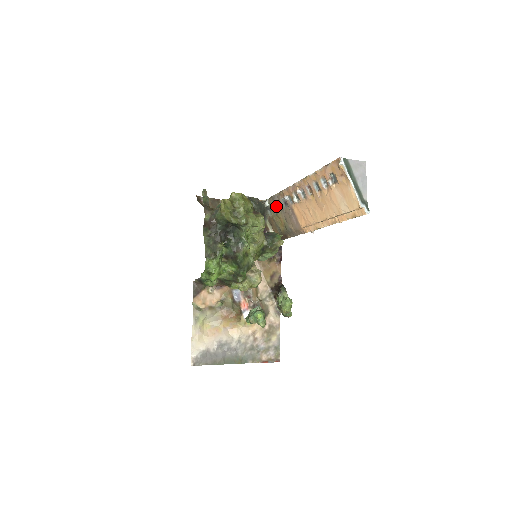
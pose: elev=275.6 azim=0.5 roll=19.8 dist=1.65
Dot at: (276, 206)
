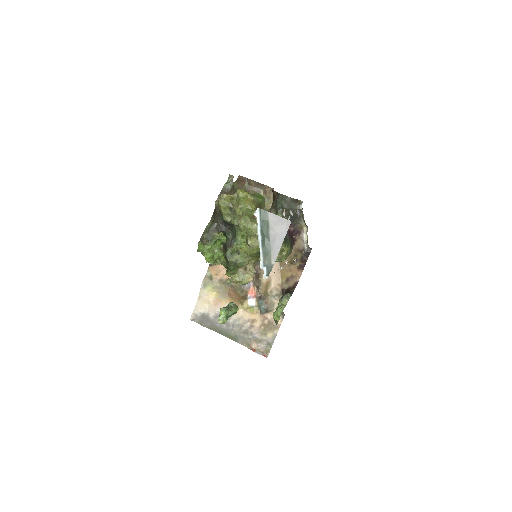
Dot at: (298, 214)
